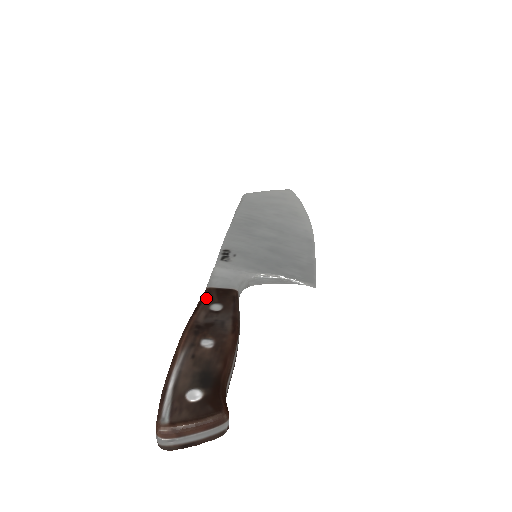
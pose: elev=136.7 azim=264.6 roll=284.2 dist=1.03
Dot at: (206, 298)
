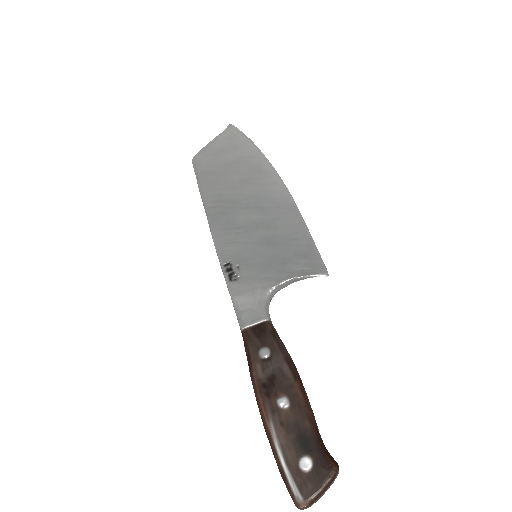
Dot at: (250, 346)
